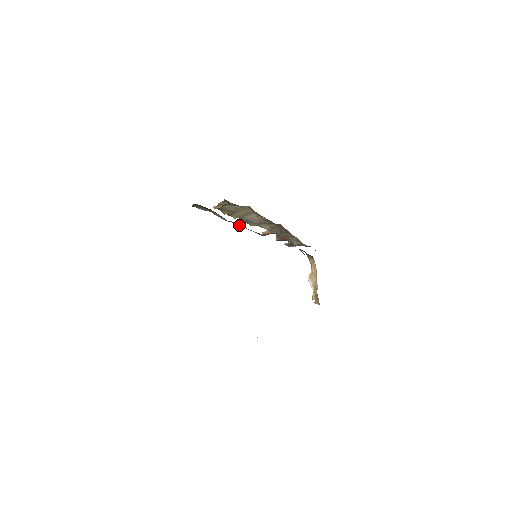
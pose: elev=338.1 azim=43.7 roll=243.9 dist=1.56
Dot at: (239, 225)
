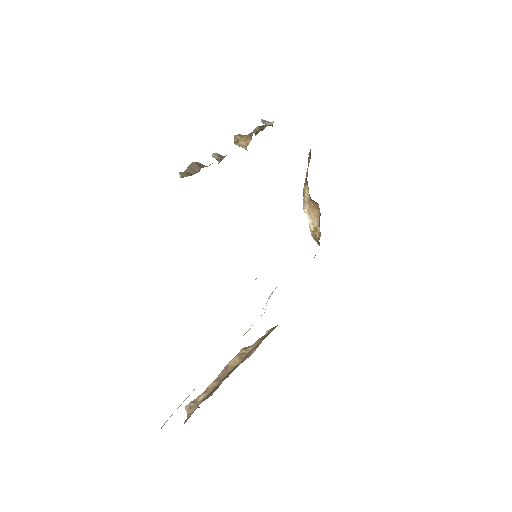
Dot at: occluded
